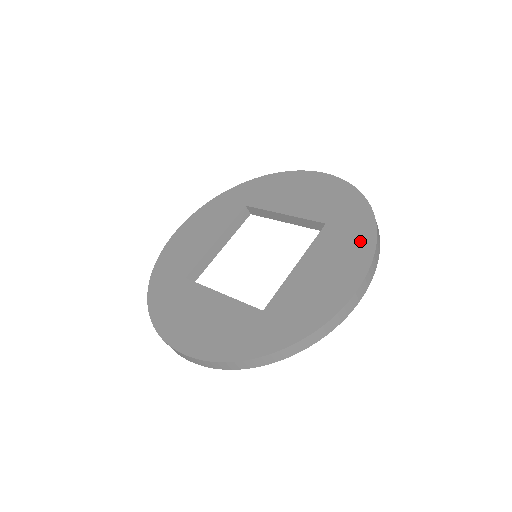
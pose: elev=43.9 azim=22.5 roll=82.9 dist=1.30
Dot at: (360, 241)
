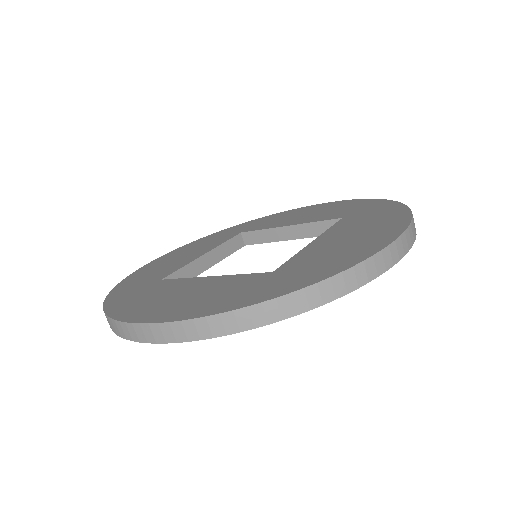
Dot at: (390, 214)
